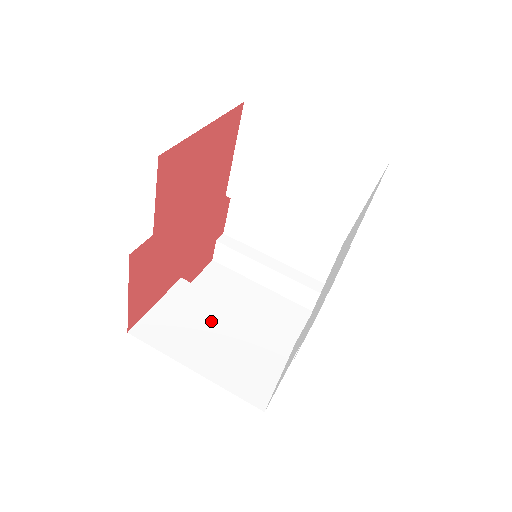
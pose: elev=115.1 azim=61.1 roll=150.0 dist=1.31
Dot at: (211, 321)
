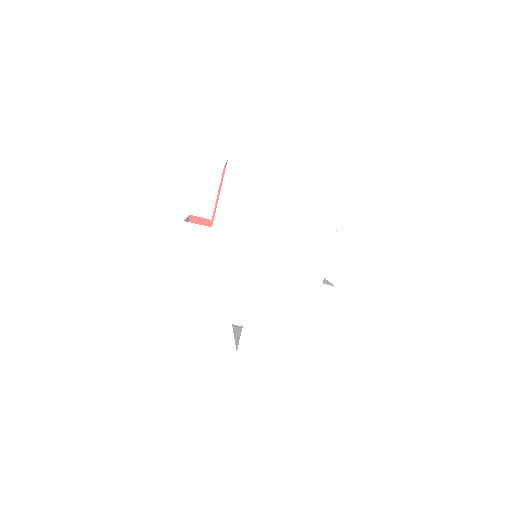
Dot at: occluded
